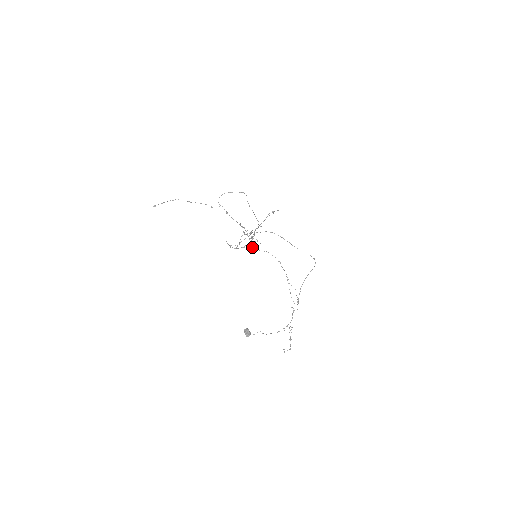
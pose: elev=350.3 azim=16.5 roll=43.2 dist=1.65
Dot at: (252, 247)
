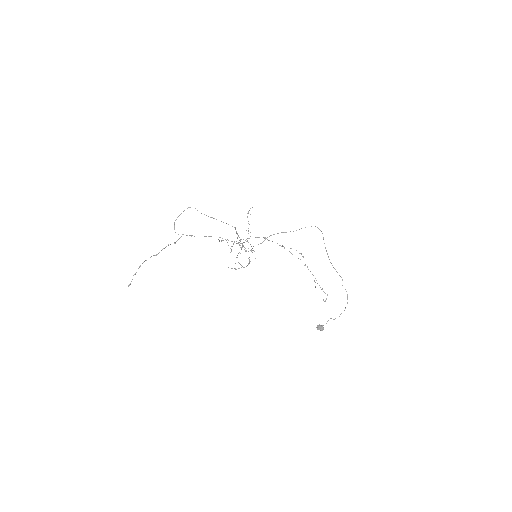
Dot at: (245, 251)
